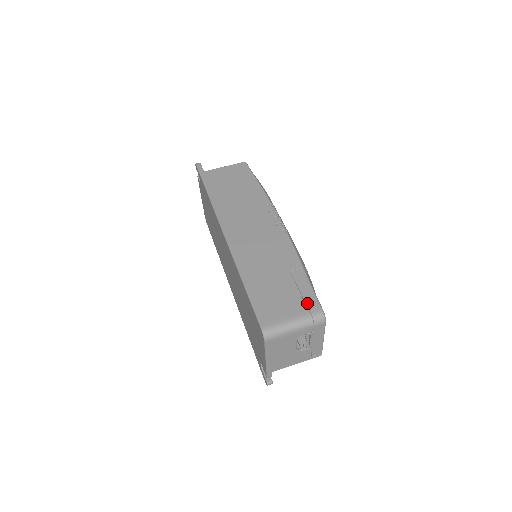
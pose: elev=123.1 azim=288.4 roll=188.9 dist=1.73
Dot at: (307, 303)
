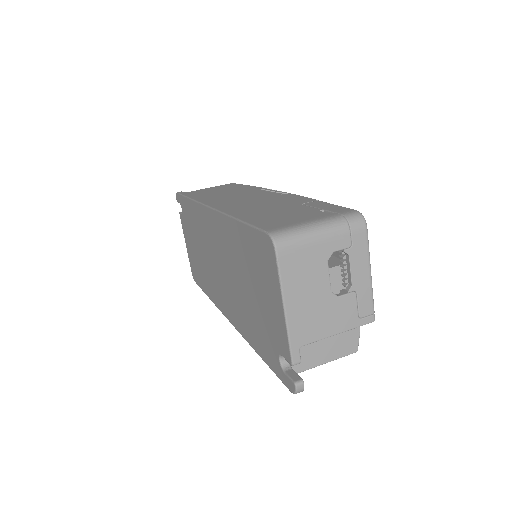
Dot at: (332, 211)
